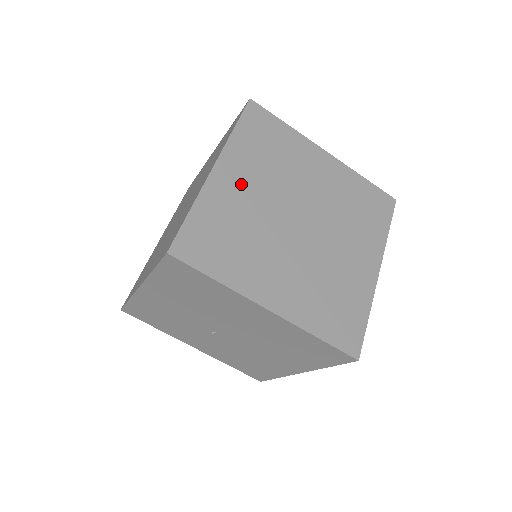
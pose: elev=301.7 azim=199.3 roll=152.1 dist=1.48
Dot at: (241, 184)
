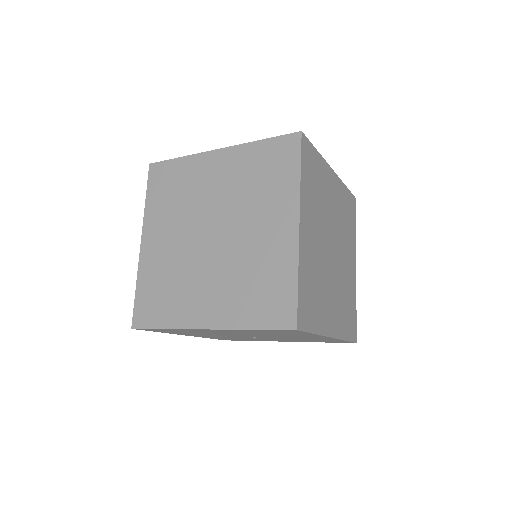
Dot at: (161, 241)
